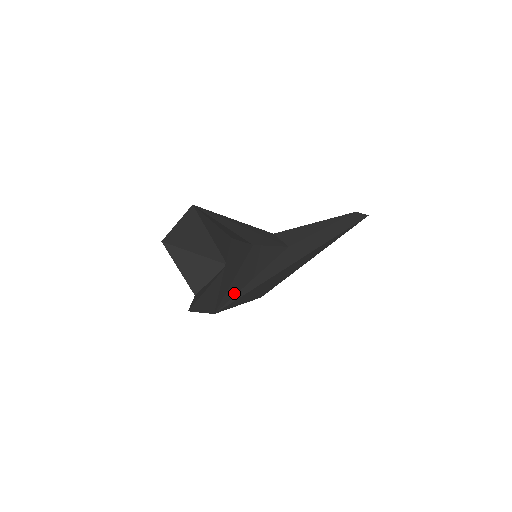
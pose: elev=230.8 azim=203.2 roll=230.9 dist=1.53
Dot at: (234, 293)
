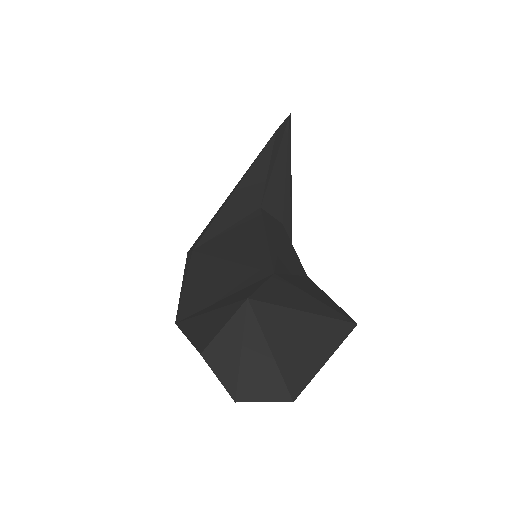
Dot at: occluded
